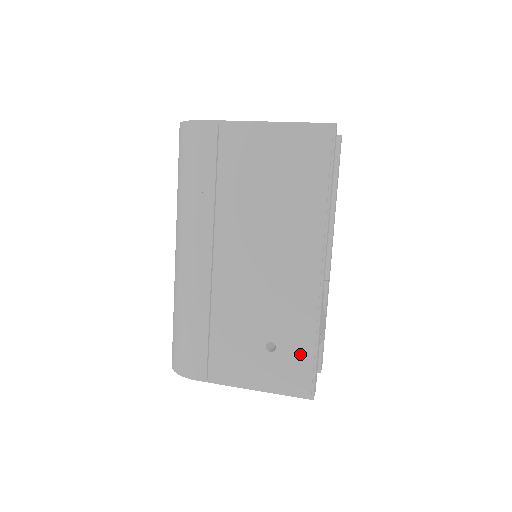
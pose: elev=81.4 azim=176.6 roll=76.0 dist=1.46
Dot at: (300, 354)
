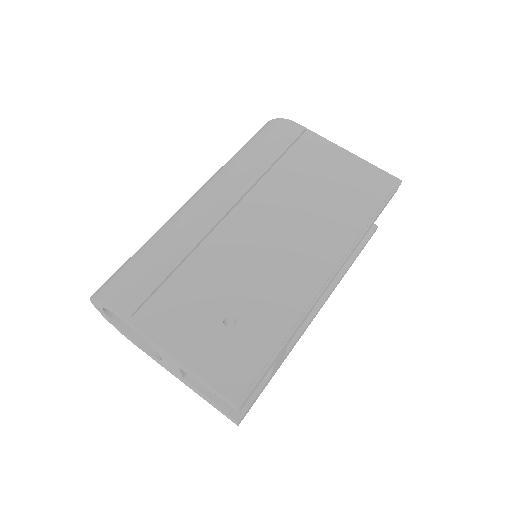
Dot at: (257, 346)
